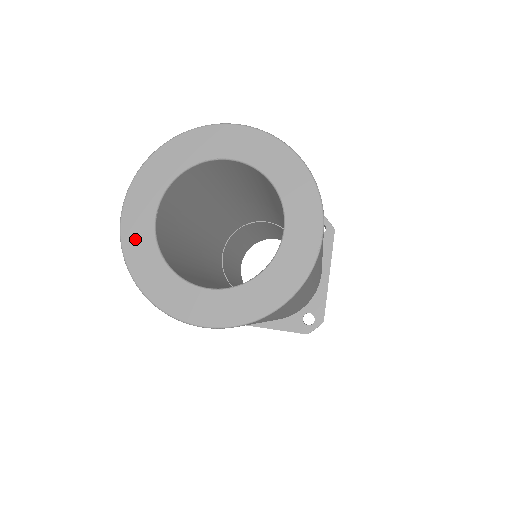
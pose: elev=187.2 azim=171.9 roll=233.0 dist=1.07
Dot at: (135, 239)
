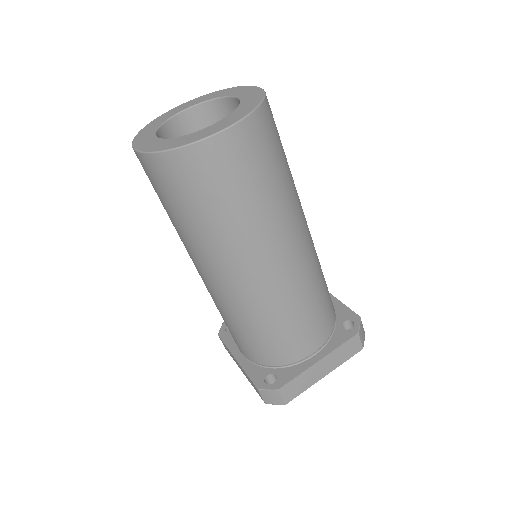
Dot at: (151, 146)
